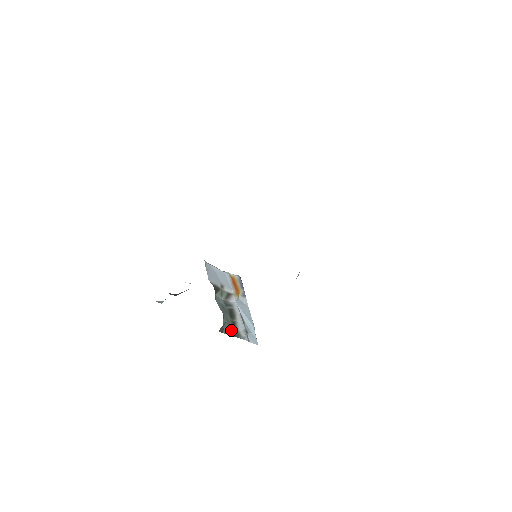
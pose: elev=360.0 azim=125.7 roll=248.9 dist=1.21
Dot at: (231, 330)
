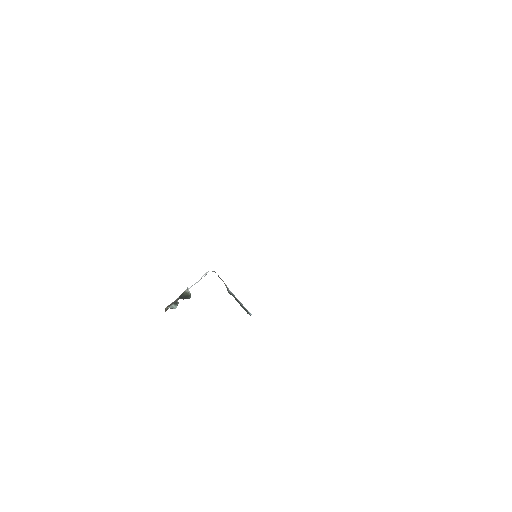
Dot at: (247, 311)
